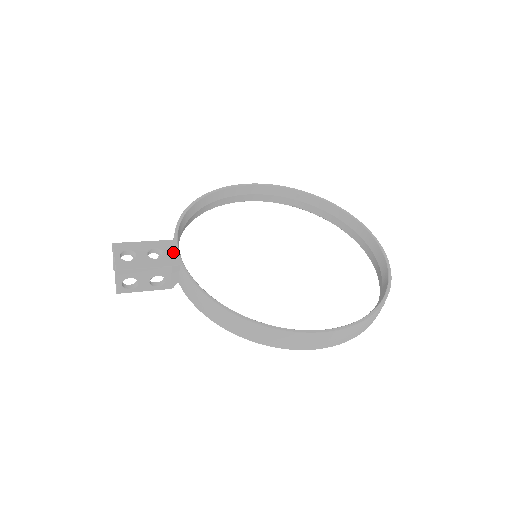
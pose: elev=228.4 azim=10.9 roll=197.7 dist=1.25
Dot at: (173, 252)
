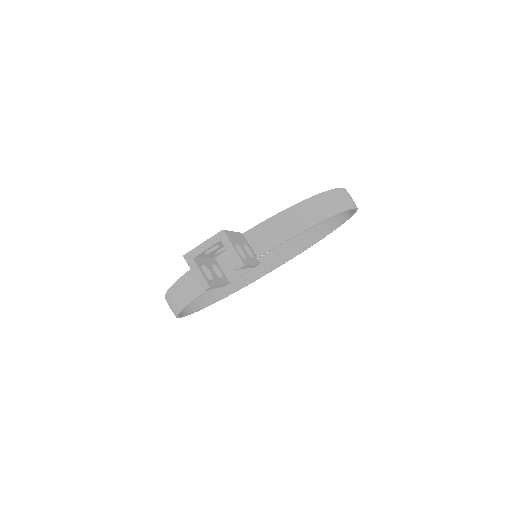
Dot at: occluded
